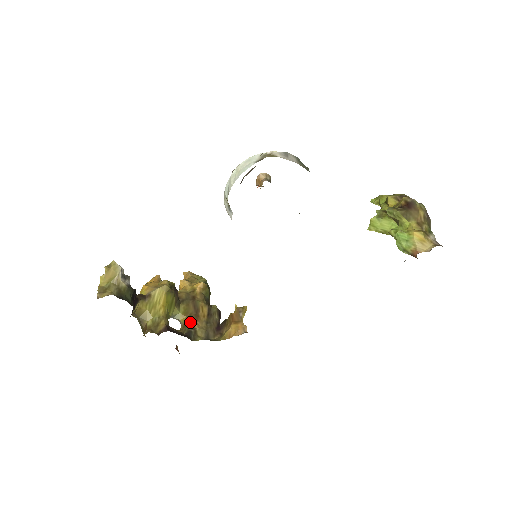
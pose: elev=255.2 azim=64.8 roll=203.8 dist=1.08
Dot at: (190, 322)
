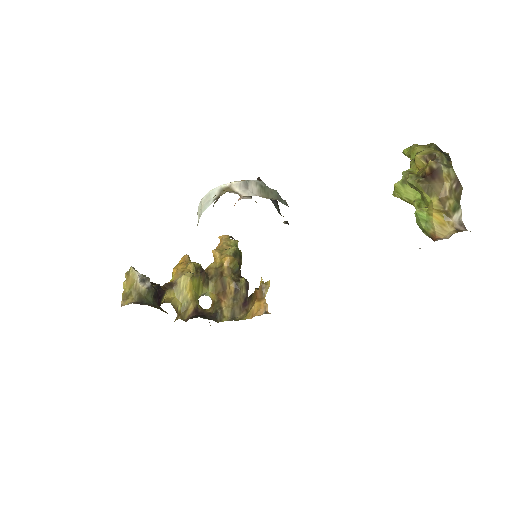
Dot at: (218, 300)
